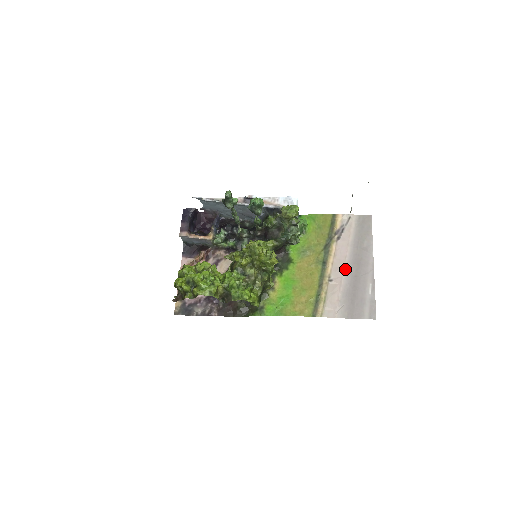
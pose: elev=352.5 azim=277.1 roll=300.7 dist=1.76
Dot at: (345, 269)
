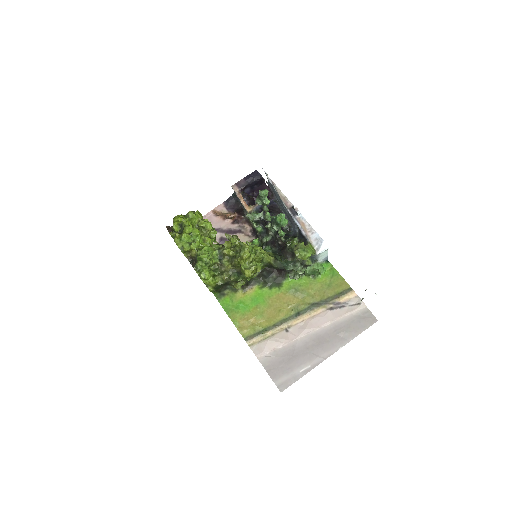
Dot at: (307, 335)
